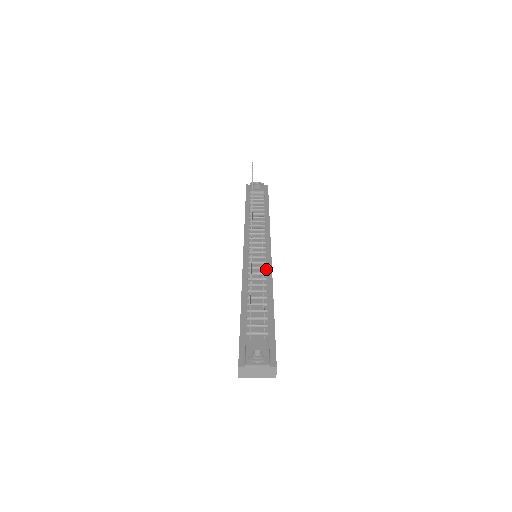
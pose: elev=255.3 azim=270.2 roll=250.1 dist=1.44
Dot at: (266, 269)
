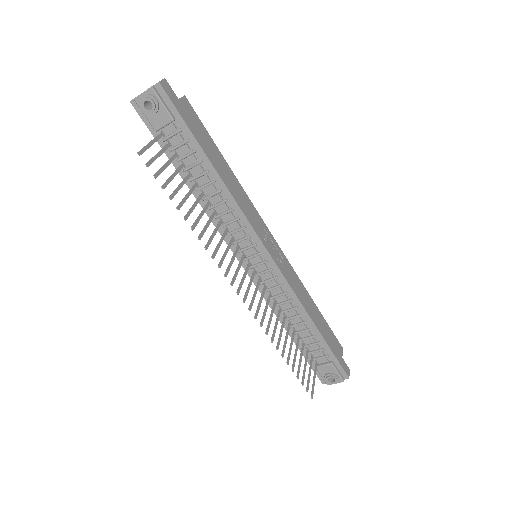
Dot at: (283, 286)
